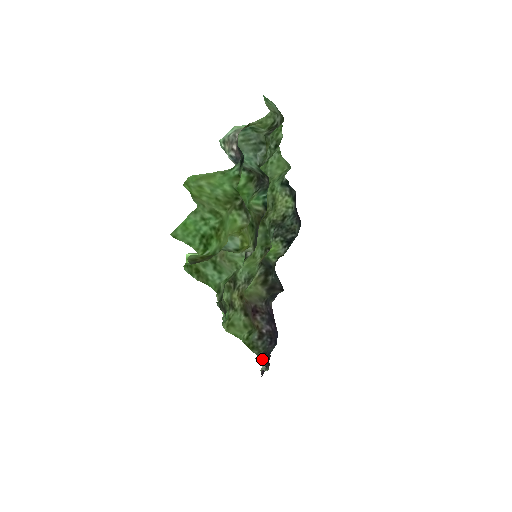
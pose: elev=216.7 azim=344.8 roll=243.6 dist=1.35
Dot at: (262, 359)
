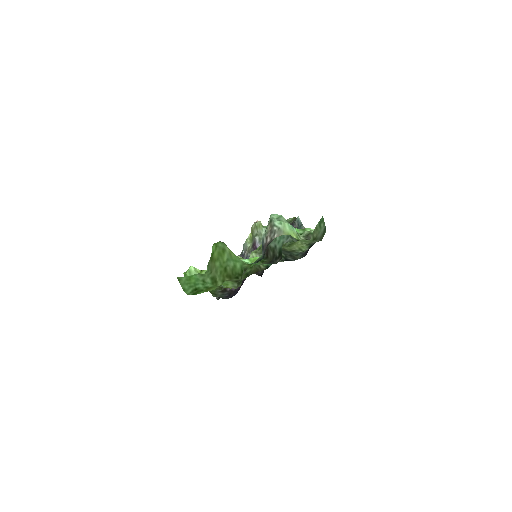
Dot at: occluded
